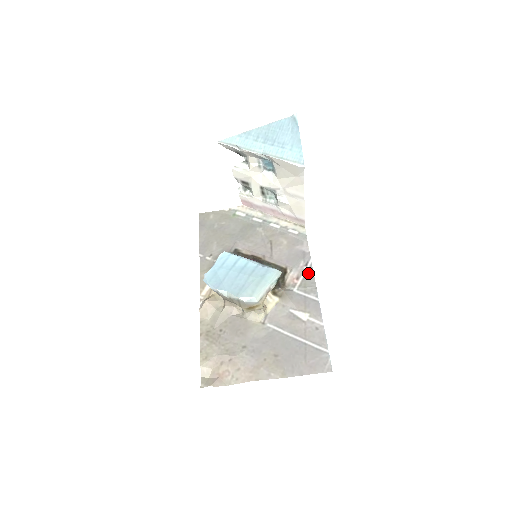
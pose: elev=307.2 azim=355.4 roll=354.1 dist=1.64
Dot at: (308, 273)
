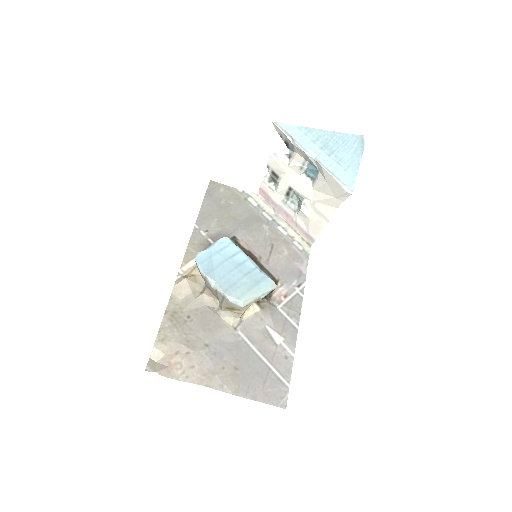
Dot at: (298, 295)
